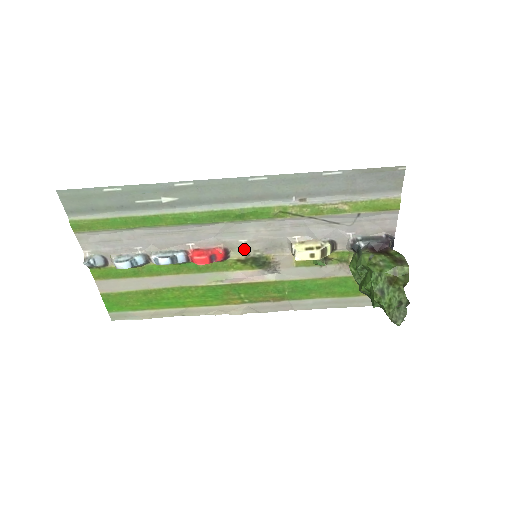
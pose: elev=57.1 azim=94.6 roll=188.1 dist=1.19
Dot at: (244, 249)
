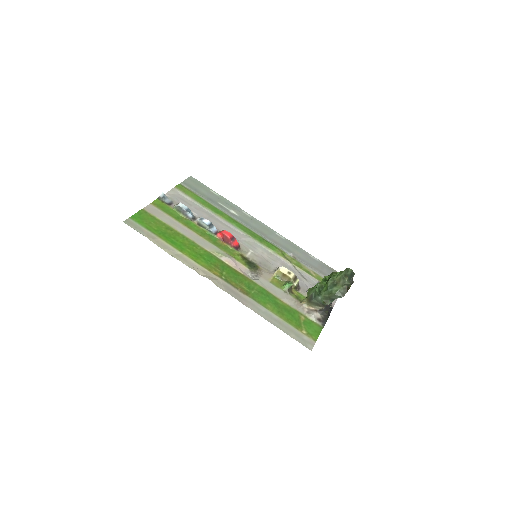
Dot at: (248, 254)
